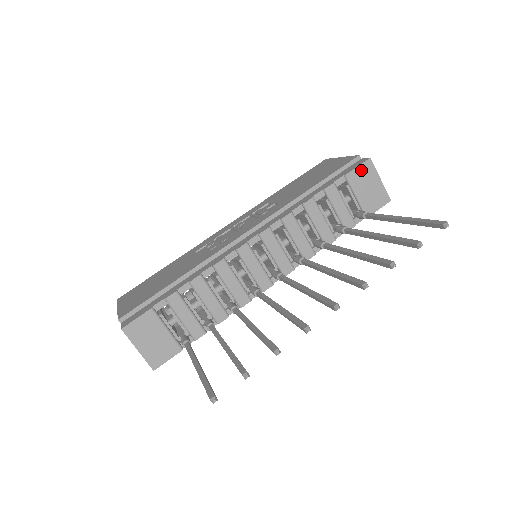
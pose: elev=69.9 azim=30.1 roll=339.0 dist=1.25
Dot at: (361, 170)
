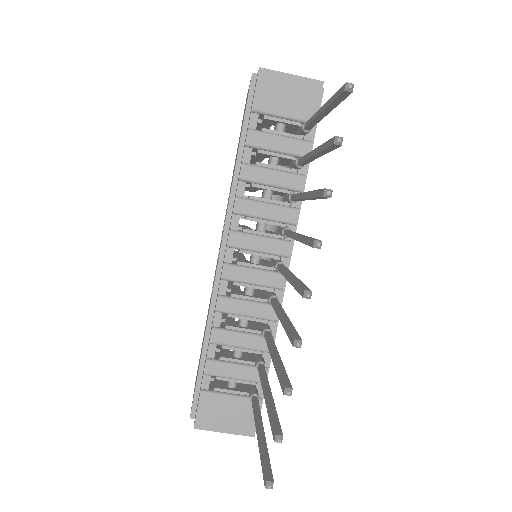
Dot at: (262, 89)
